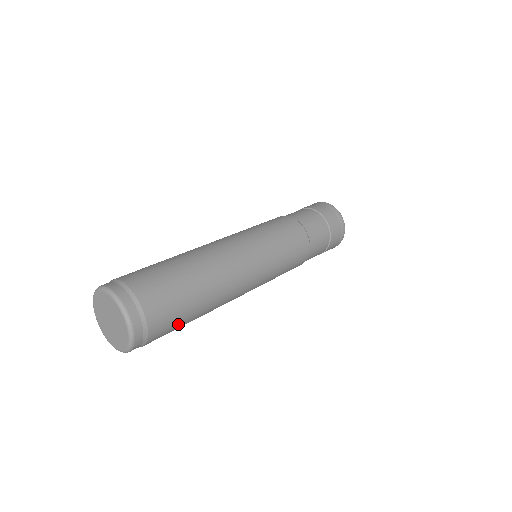
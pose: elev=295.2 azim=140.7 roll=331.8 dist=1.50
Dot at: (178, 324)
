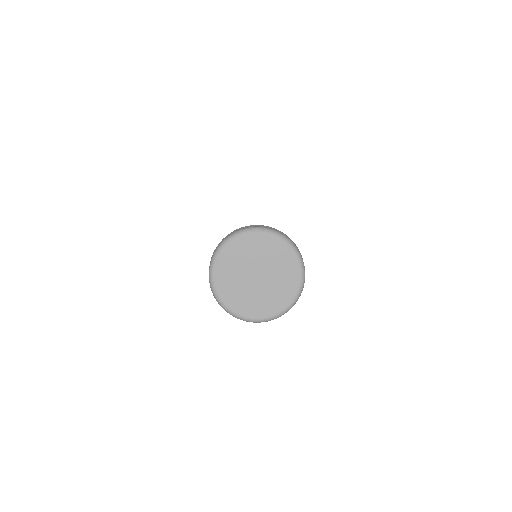
Dot at: occluded
